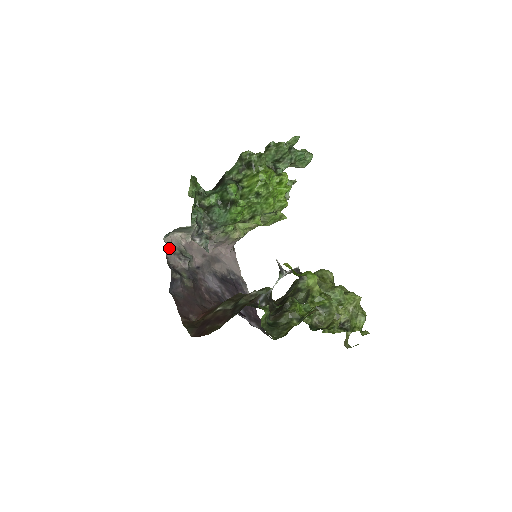
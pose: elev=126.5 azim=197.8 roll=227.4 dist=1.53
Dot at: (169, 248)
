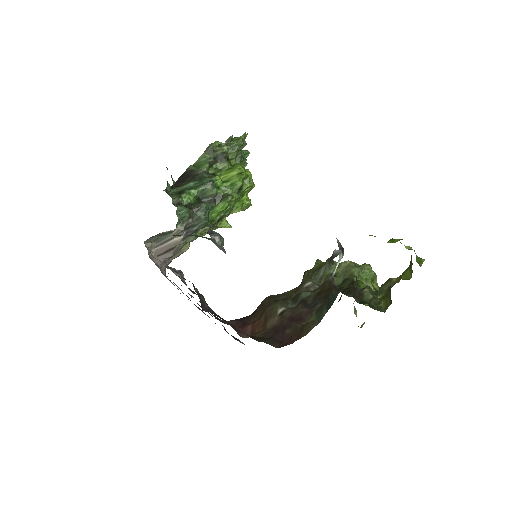
Dot at: occluded
